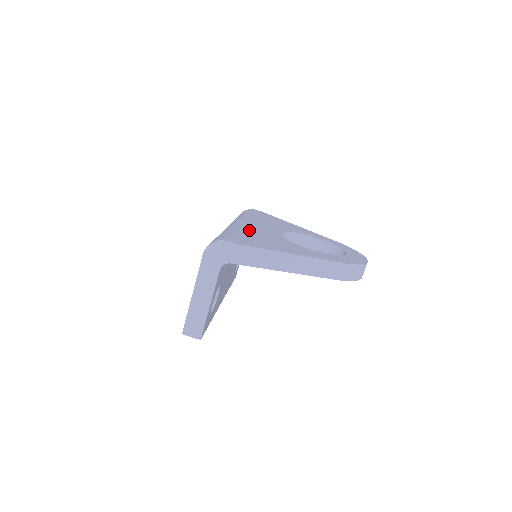
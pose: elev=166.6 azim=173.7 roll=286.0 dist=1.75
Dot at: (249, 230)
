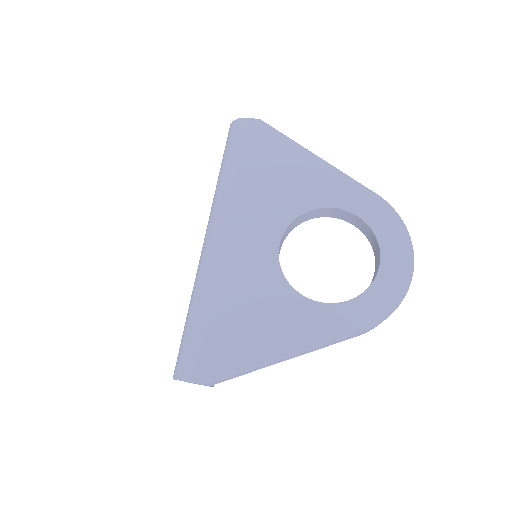
Dot at: (227, 285)
